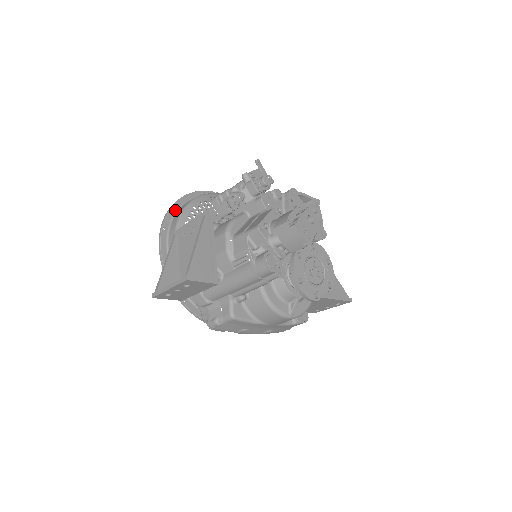
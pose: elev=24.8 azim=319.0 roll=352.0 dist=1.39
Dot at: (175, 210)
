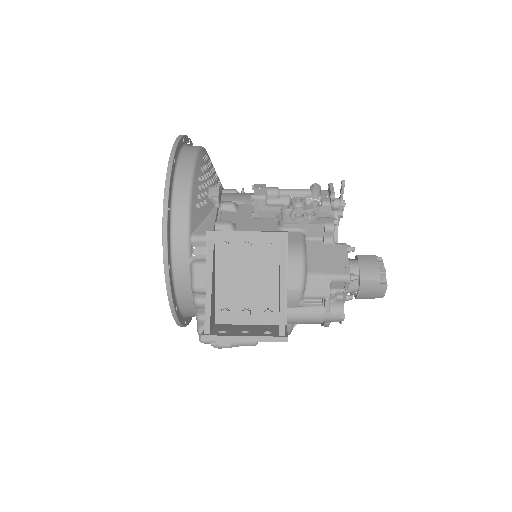
Dot at: (173, 176)
